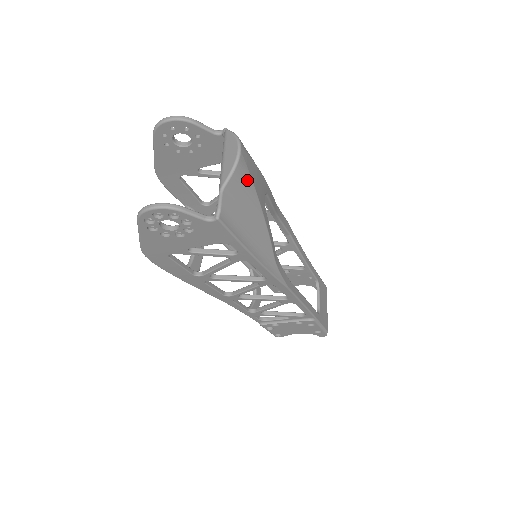
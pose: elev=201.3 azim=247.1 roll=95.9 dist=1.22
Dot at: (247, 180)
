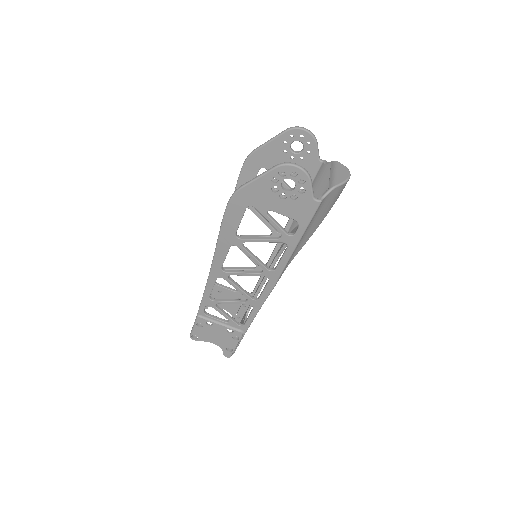
Dot at: occluded
